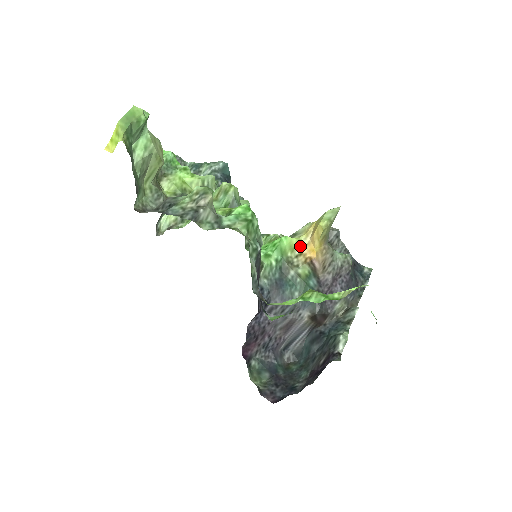
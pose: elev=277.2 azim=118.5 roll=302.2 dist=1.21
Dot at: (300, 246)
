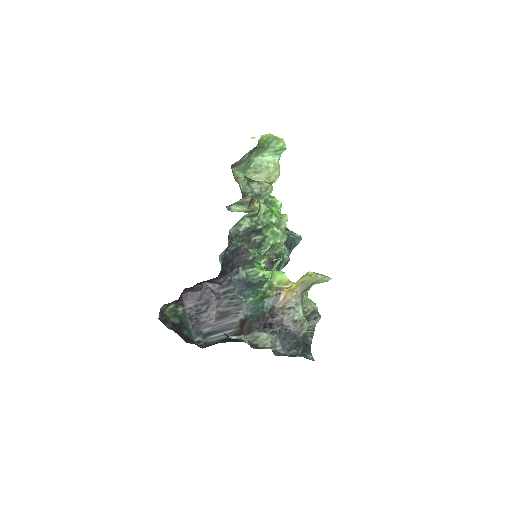
Dot at: (286, 285)
